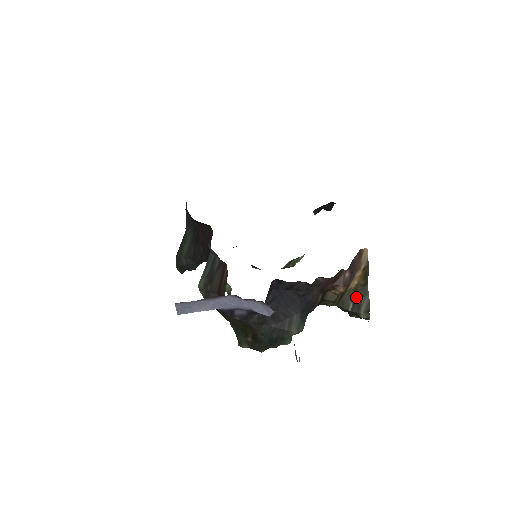
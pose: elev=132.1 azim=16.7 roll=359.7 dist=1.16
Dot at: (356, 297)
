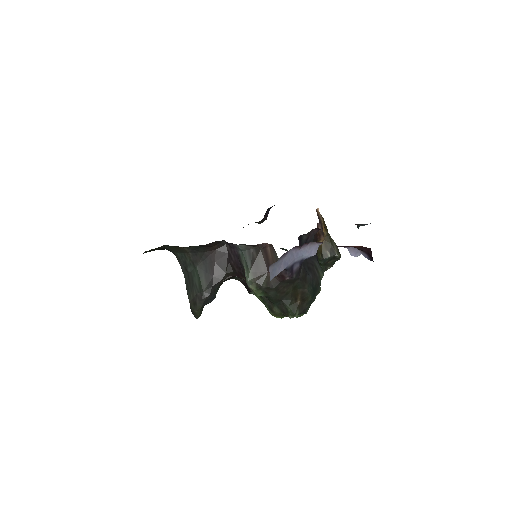
Dot at: (327, 246)
